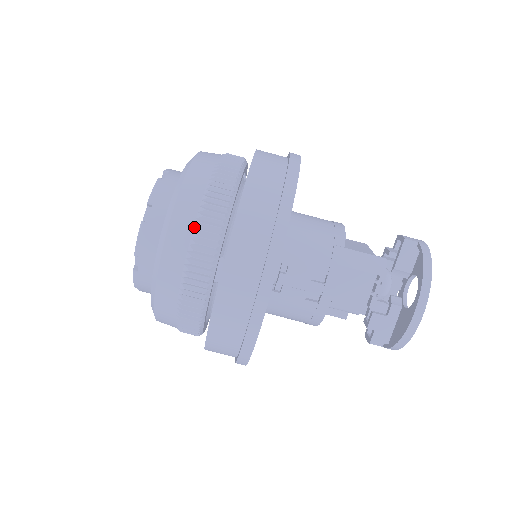
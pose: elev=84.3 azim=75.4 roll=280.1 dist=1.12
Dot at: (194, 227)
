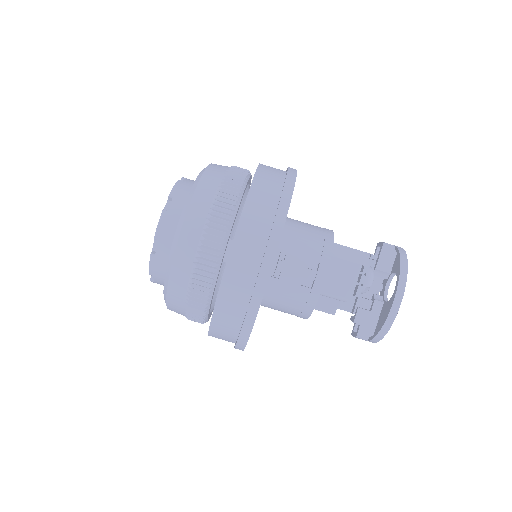
Dot at: (210, 210)
